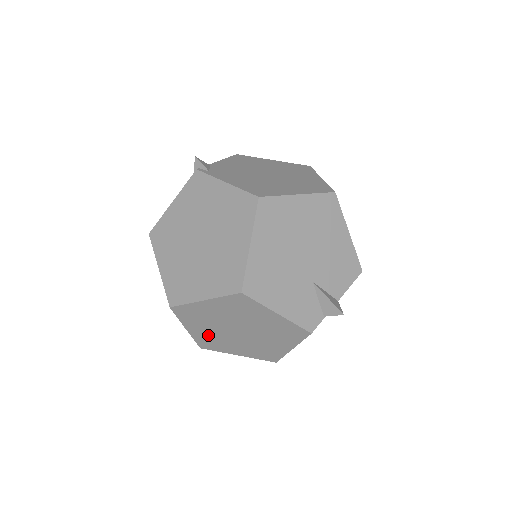
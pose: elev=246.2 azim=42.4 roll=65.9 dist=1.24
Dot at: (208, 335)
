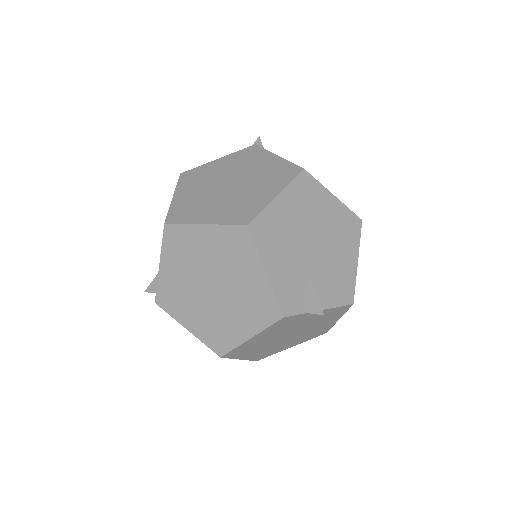
Dot at: (176, 283)
